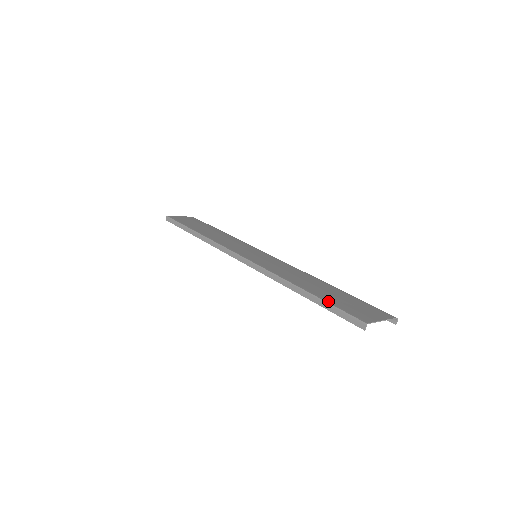
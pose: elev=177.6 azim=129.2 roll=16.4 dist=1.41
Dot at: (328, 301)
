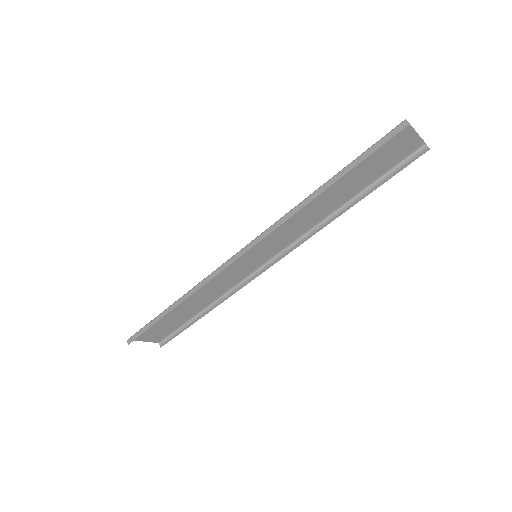
Dot at: (357, 159)
